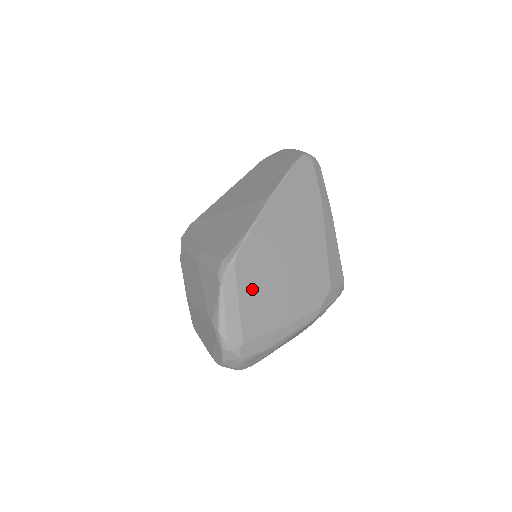
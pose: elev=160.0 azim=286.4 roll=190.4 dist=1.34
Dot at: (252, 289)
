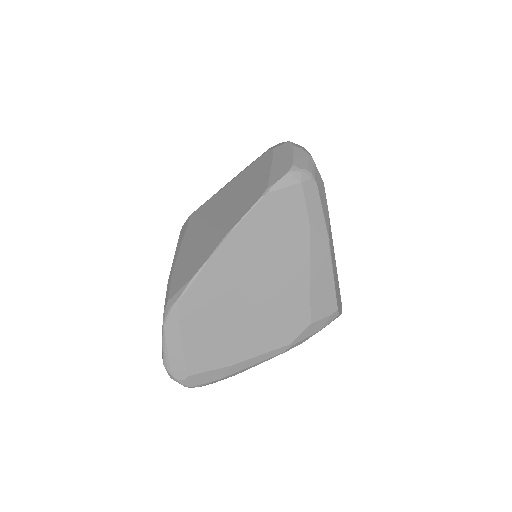
Dot at: (199, 330)
